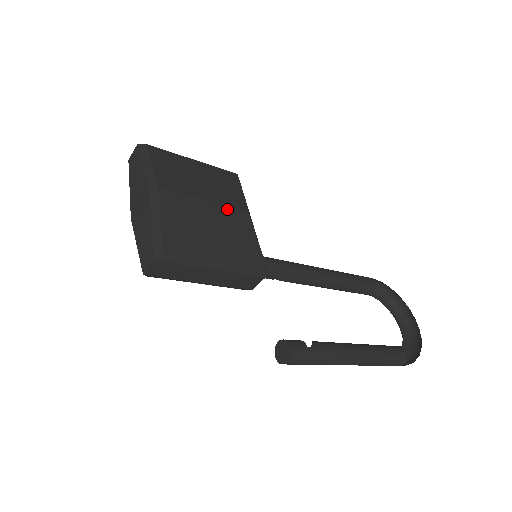
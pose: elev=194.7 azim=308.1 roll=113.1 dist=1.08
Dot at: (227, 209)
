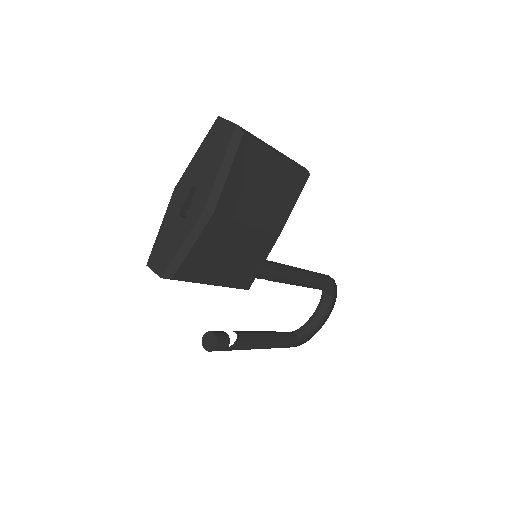
Dot at: (262, 234)
